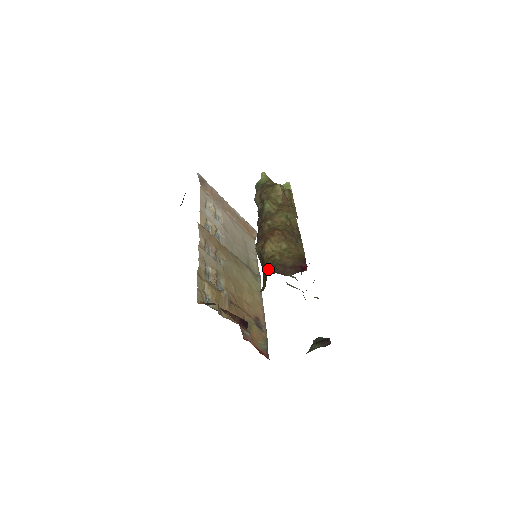
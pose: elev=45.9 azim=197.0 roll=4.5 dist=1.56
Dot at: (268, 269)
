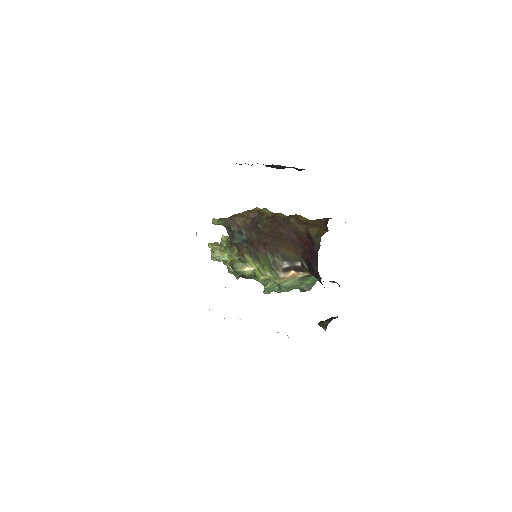
Dot at: (321, 221)
